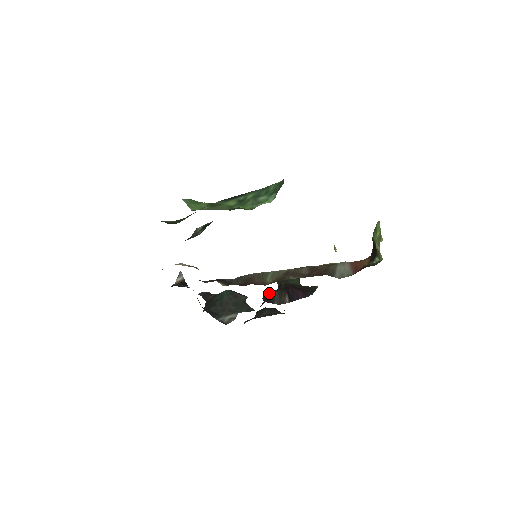
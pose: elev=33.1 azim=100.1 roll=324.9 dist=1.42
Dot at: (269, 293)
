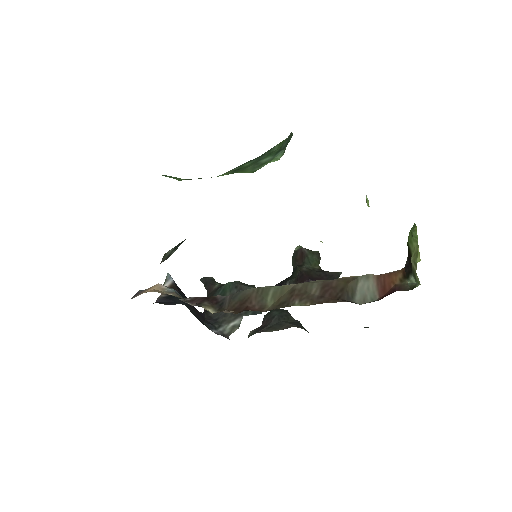
Dot at: (281, 284)
